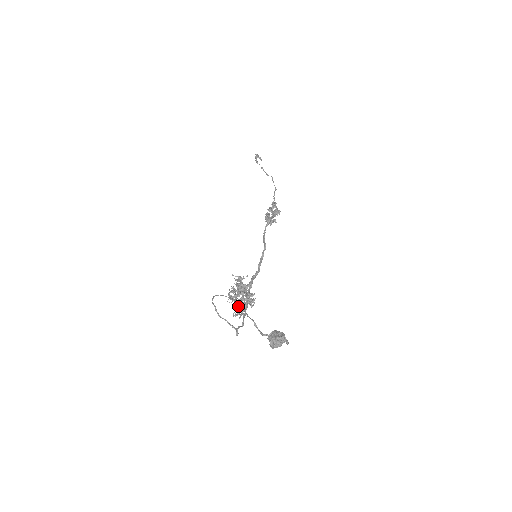
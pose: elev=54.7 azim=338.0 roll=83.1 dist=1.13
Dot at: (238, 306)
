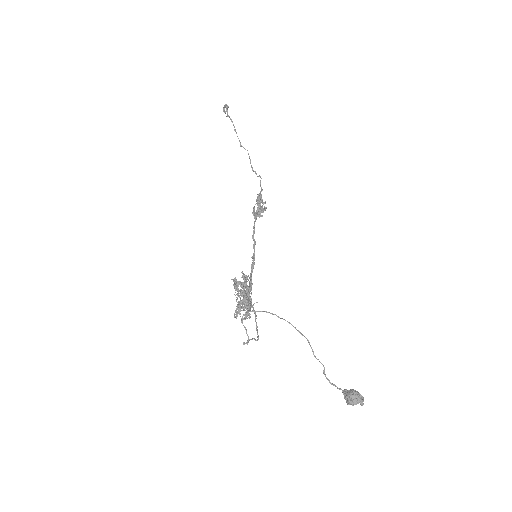
Dot at: (240, 308)
